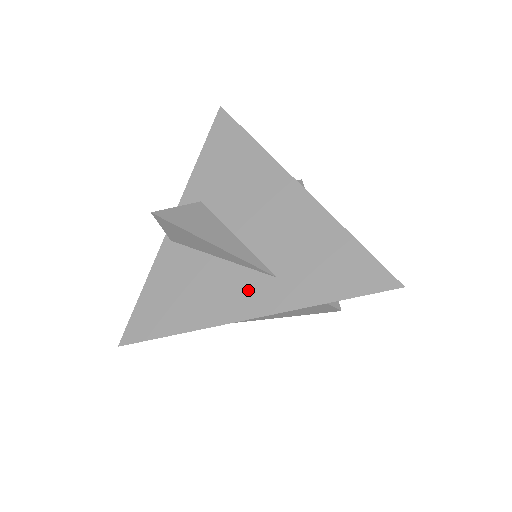
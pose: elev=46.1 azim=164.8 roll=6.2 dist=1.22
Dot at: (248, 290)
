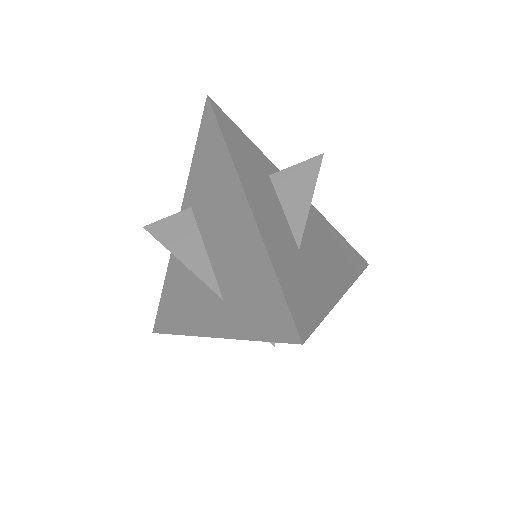
Dot at: (208, 307)
